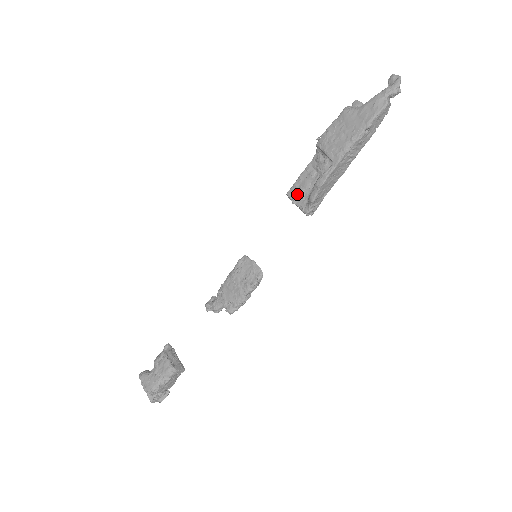
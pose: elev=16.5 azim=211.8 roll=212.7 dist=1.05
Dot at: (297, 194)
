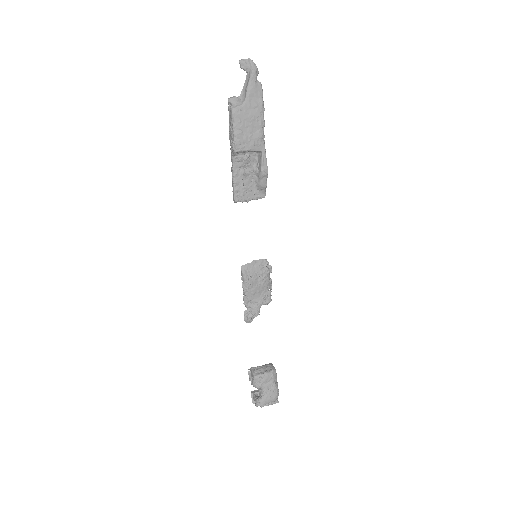
Dot at: (246, 194)
